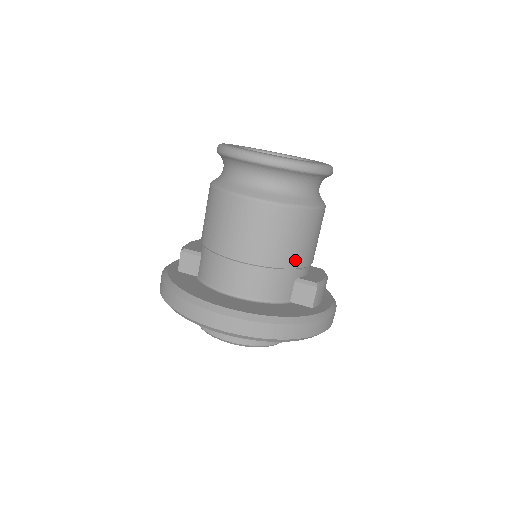
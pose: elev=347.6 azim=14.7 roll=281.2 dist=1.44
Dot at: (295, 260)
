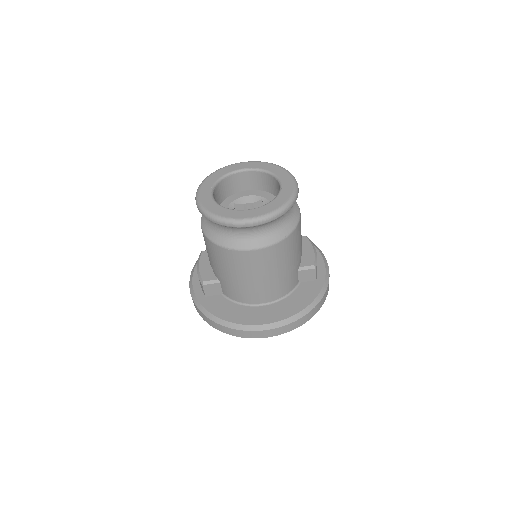
Dot at: (295, 262)
